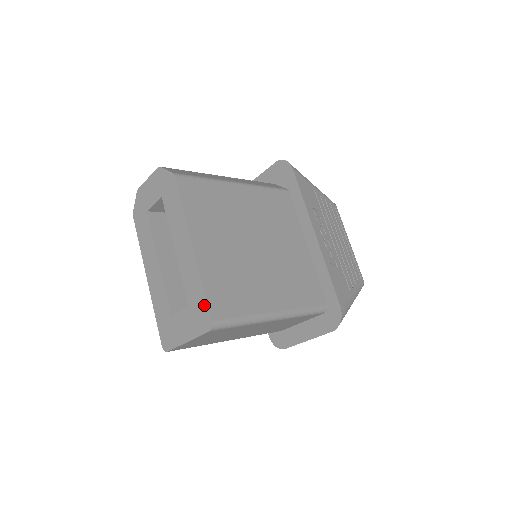
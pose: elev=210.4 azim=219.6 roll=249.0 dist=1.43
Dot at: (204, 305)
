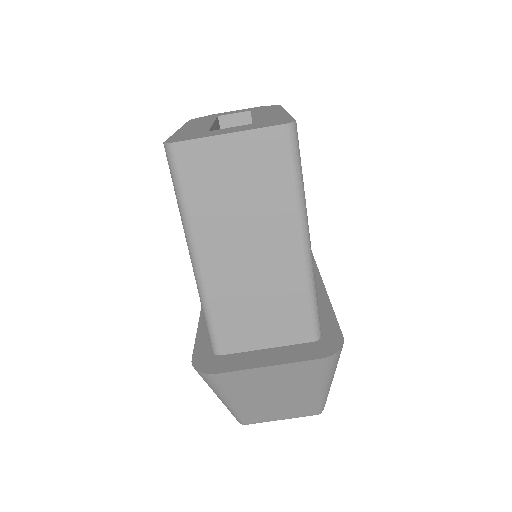
Dot at: (286, 119)
